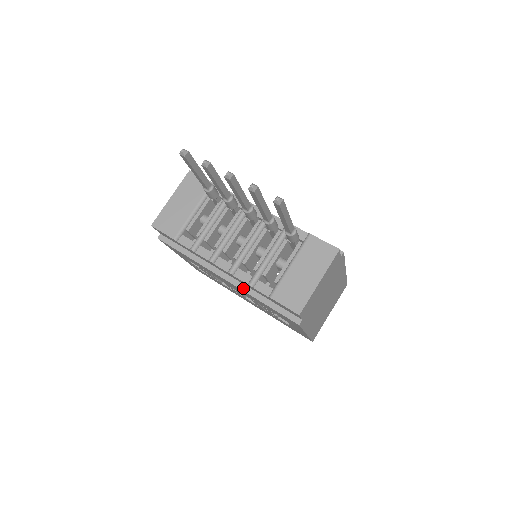
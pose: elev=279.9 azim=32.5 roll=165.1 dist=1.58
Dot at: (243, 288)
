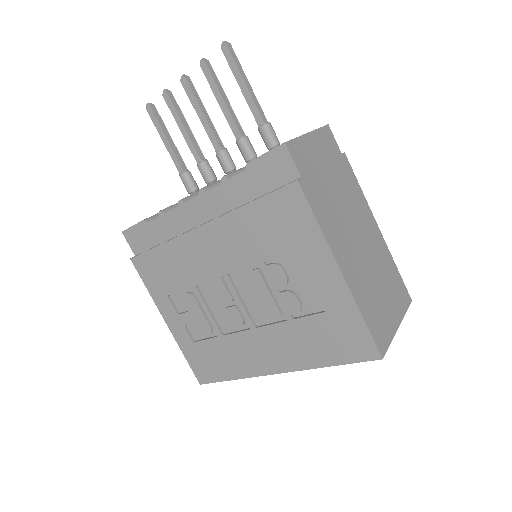
Dot at: (223, 214)
